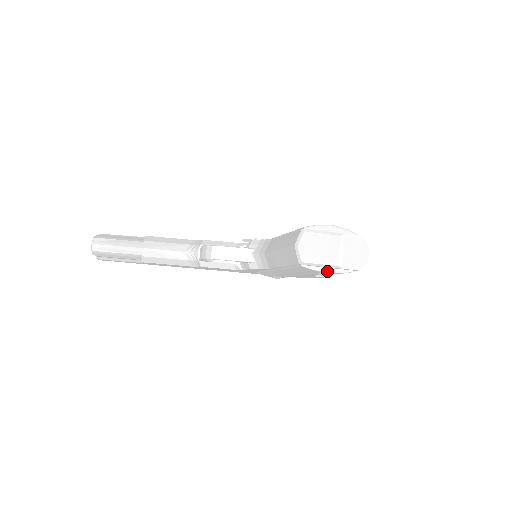
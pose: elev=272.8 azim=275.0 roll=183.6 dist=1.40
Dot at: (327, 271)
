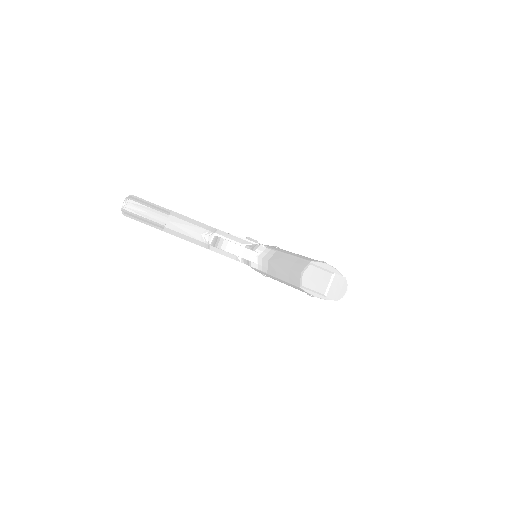
Dot at: (315, 296)
